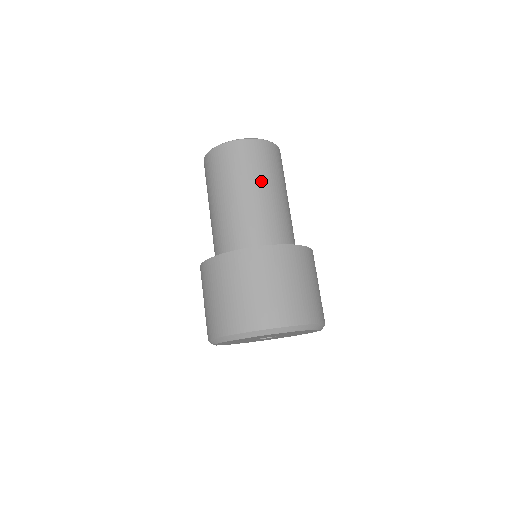
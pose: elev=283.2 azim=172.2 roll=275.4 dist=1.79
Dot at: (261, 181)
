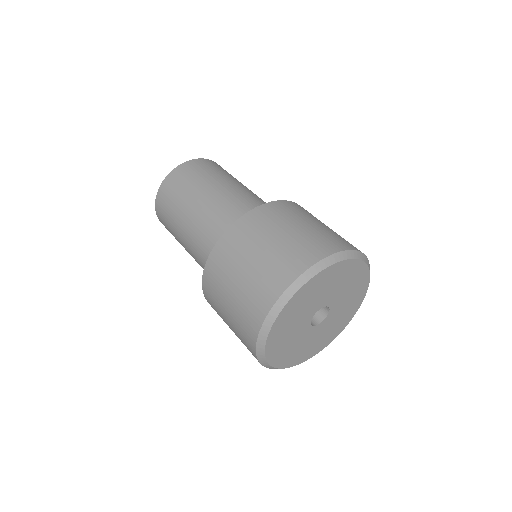
Dot at: (224, 180)
